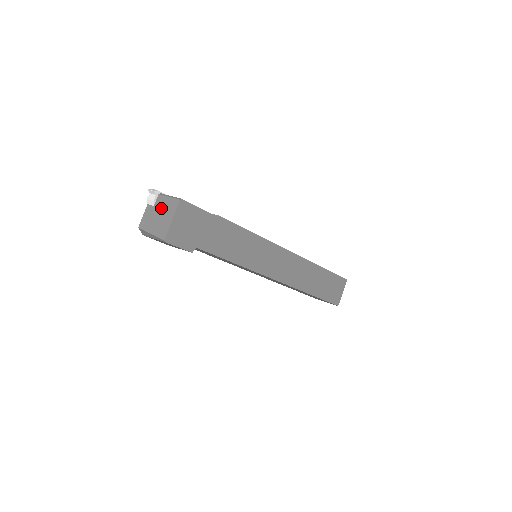
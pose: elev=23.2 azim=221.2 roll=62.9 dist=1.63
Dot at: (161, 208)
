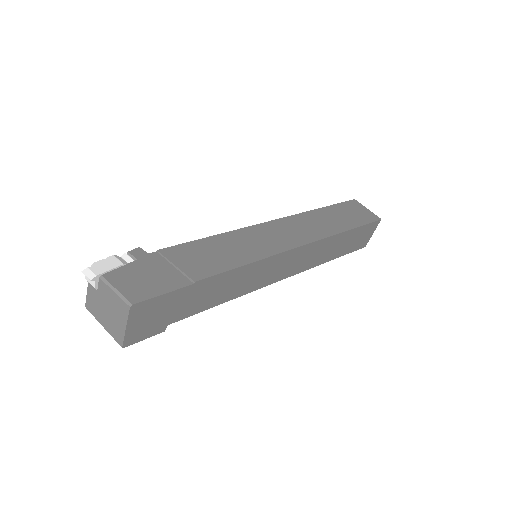
Dot at: (107, 301)
